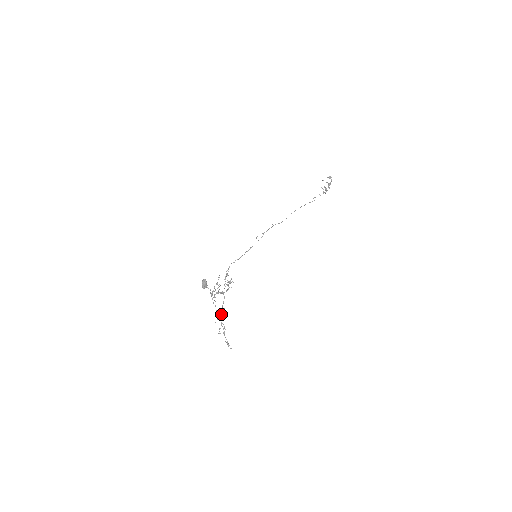
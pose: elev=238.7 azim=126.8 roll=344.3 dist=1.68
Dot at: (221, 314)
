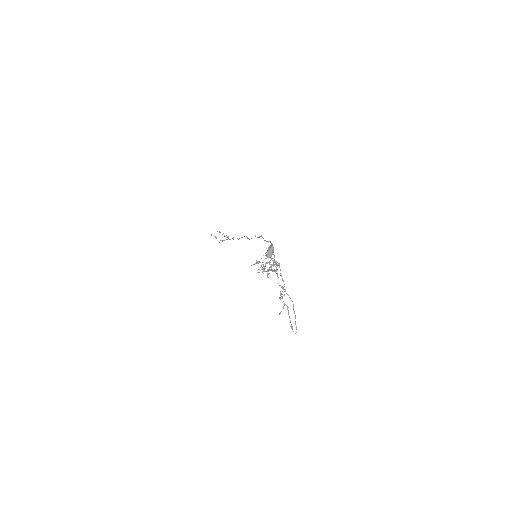
Dot at: (284, 291)
